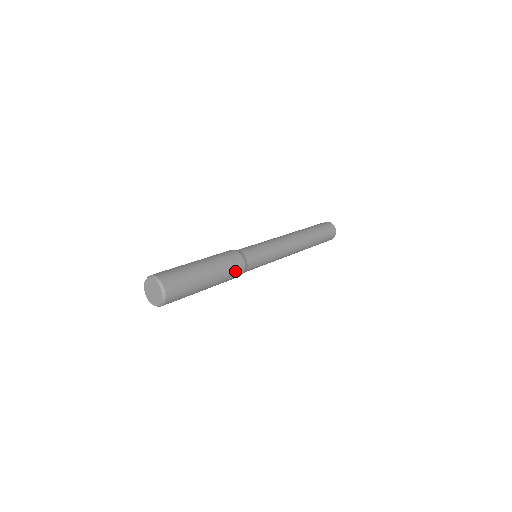
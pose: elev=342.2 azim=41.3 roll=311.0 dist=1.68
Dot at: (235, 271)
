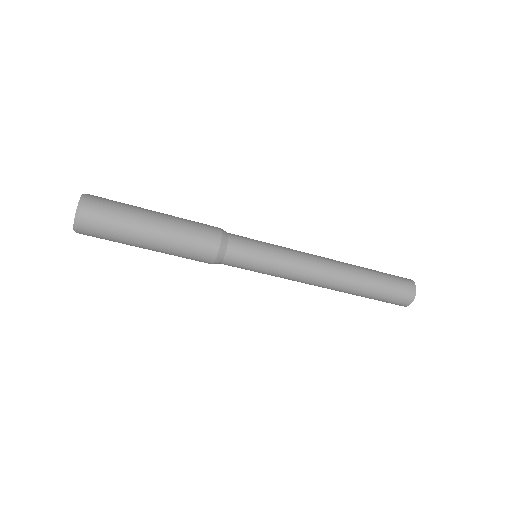
Dot at: (204, 227)
